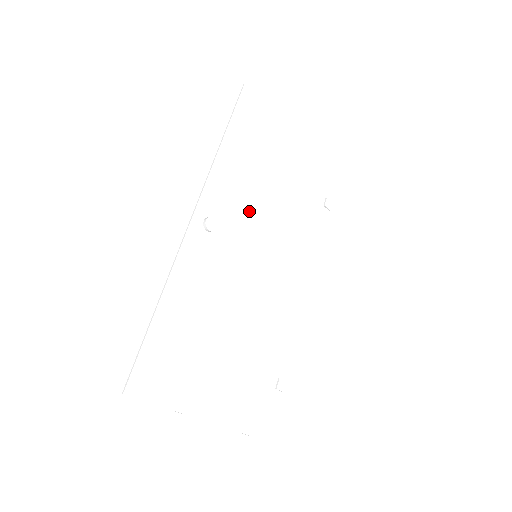
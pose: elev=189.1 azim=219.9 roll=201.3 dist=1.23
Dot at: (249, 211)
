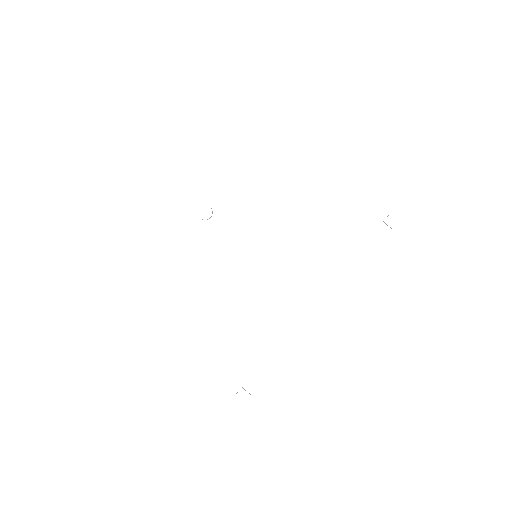
Dot at: (262, 208)
